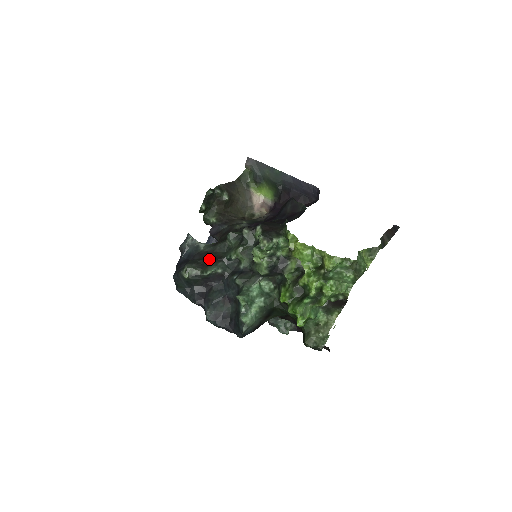
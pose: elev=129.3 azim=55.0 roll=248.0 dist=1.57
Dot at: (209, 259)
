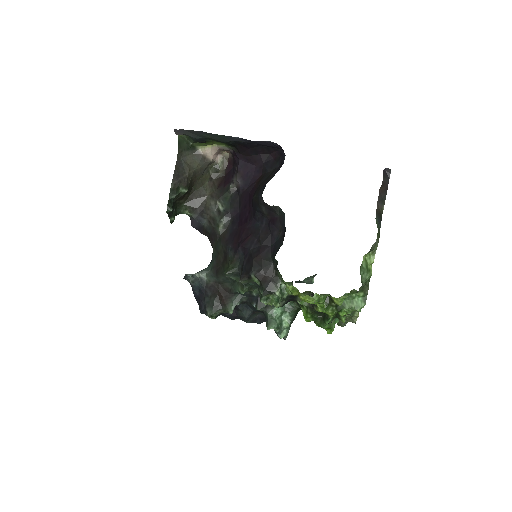
Dot at: (222, 297)
